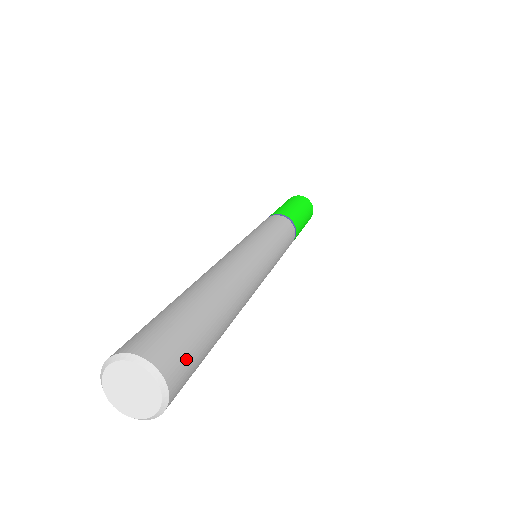
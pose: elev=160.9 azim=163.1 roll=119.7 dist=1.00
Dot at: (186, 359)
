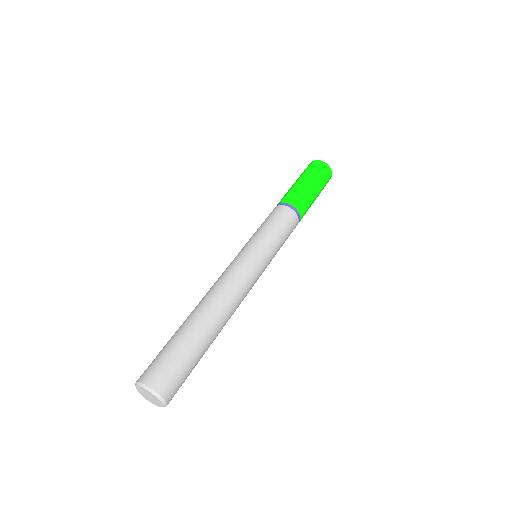
Dot at: occluded
